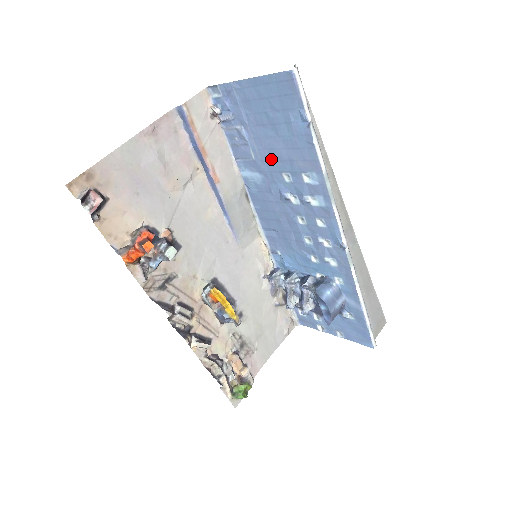
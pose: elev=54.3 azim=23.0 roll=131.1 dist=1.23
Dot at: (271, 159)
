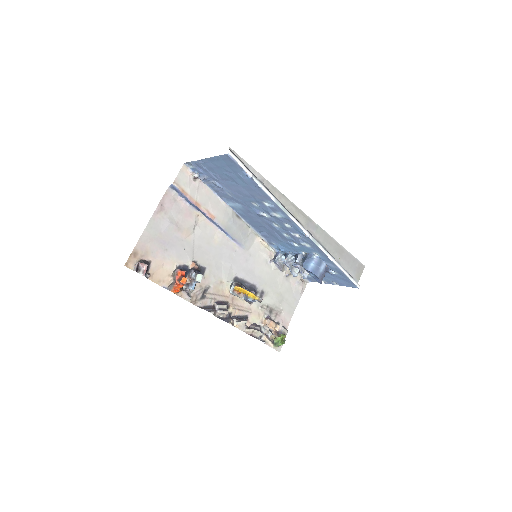
Dot at: (241, 196)
